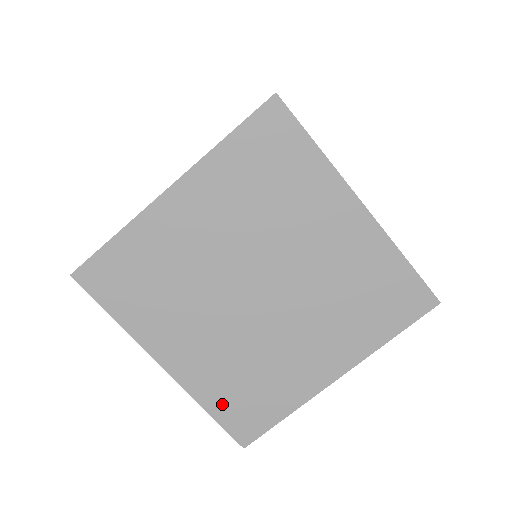
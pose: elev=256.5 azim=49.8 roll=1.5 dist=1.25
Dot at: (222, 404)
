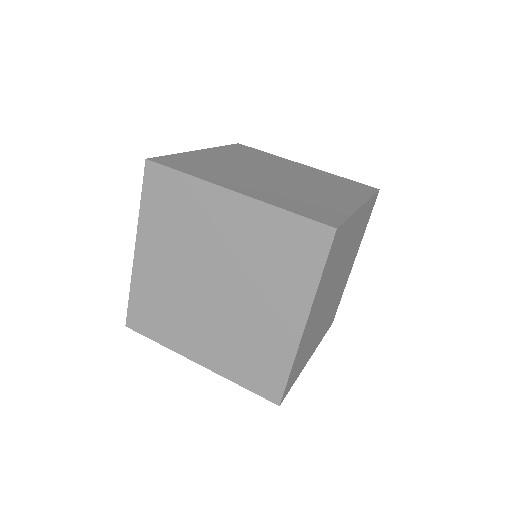
Dot at: (245, 376)
